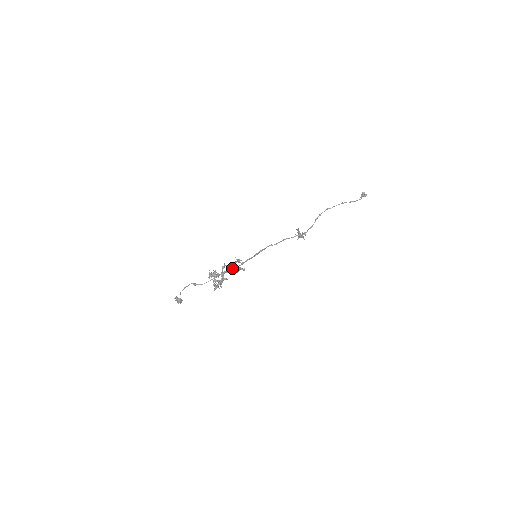
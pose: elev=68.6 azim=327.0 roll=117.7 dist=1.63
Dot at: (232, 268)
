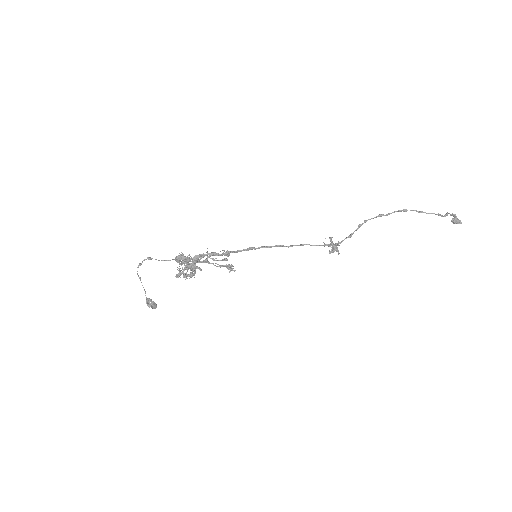
Dot at: (209, 253)
